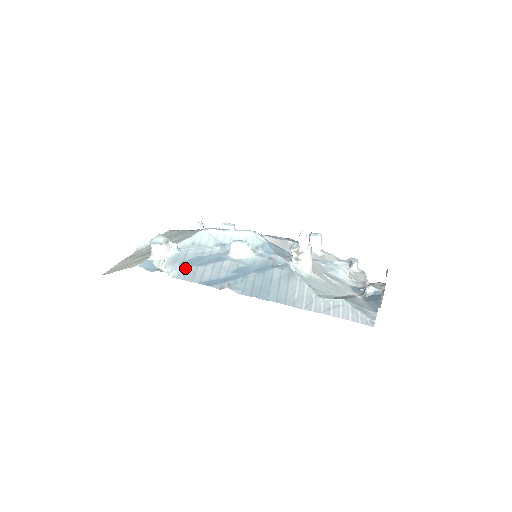
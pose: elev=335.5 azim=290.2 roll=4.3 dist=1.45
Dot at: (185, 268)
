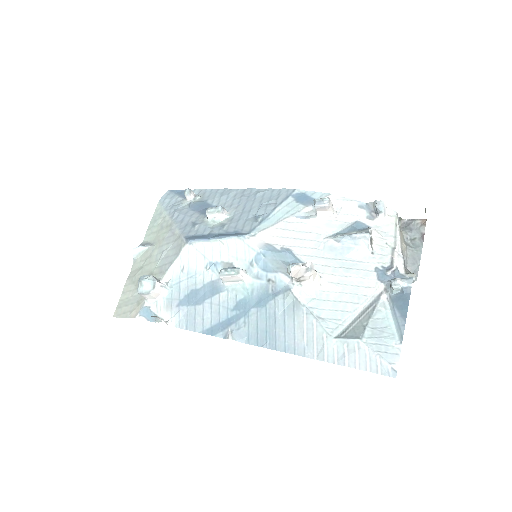
Dot at: (183, 311)
